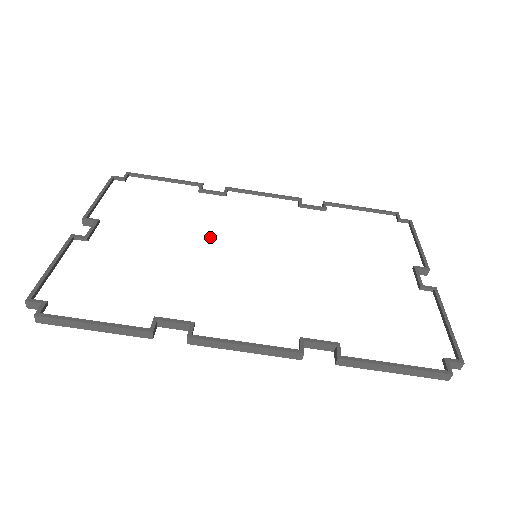
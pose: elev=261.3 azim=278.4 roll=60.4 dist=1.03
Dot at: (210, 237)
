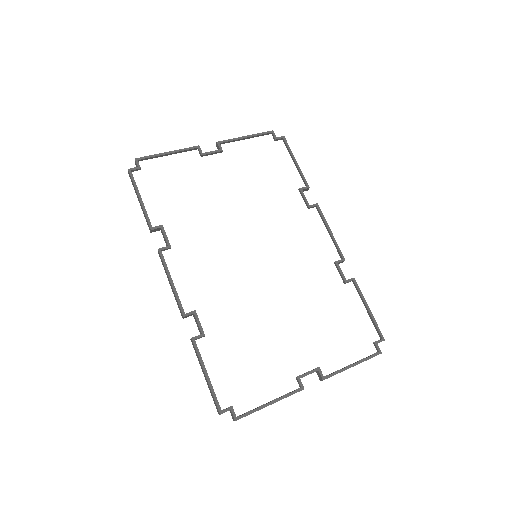
Dot at: (254, 220)
